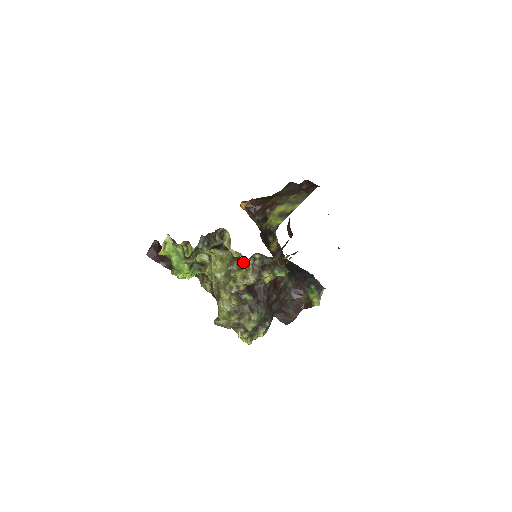
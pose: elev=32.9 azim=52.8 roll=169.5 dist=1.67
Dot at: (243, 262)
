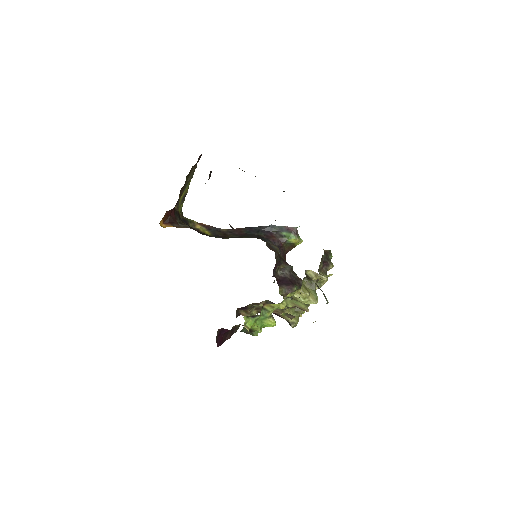
Dot at: occluded
